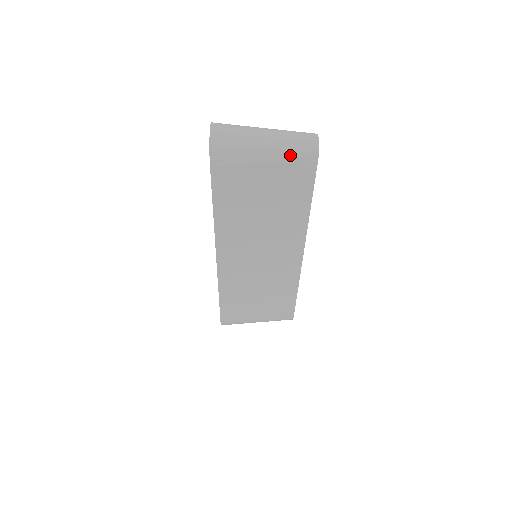
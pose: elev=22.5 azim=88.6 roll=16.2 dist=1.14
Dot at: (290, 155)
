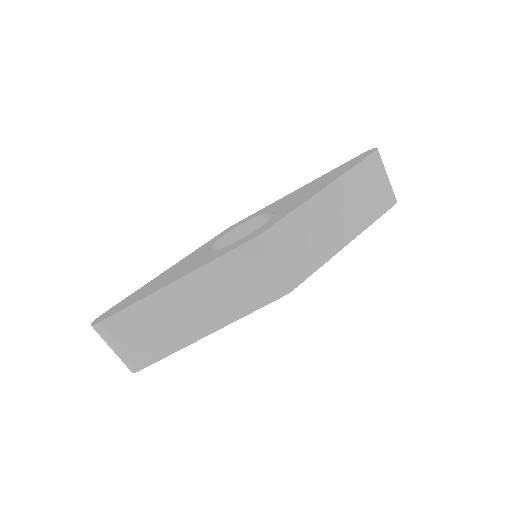
Dot at: (392, 189)
